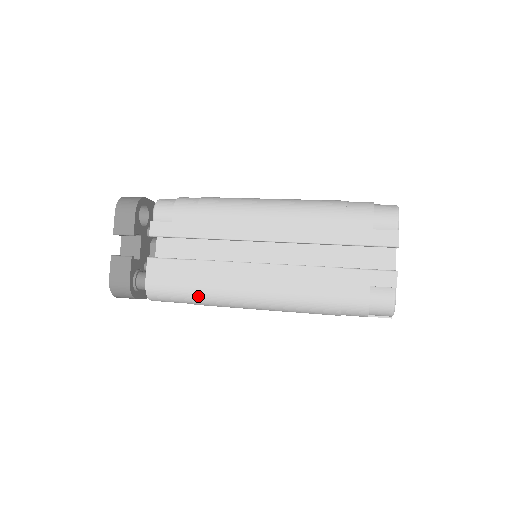
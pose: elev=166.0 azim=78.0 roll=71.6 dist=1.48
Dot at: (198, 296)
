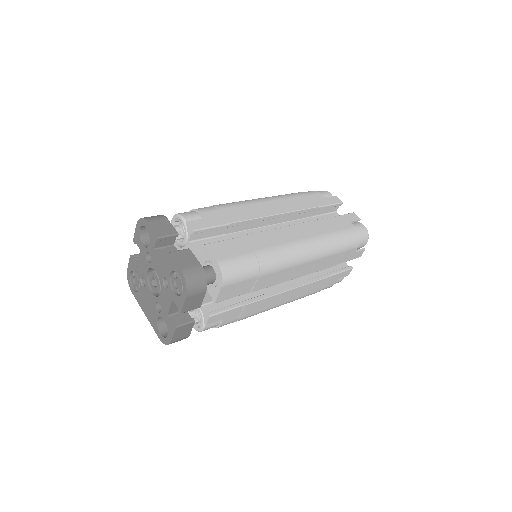
Dot at: (264, 259)
